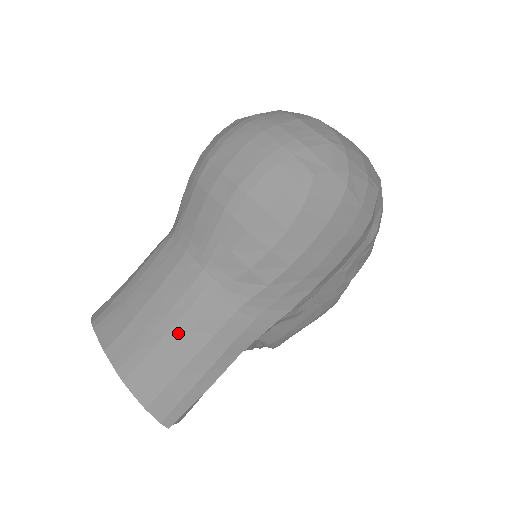
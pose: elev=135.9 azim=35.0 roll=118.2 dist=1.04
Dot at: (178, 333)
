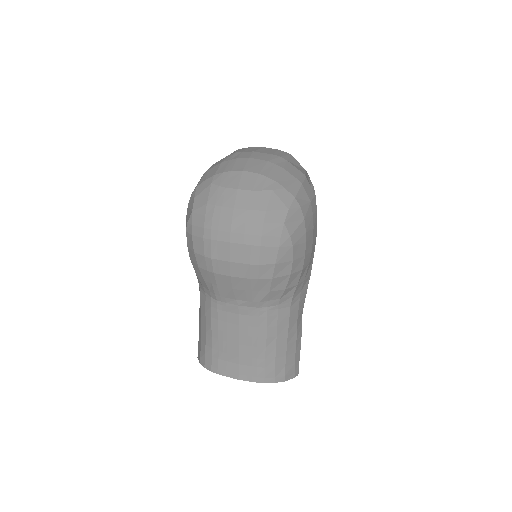
Dot at: (271, 342)
